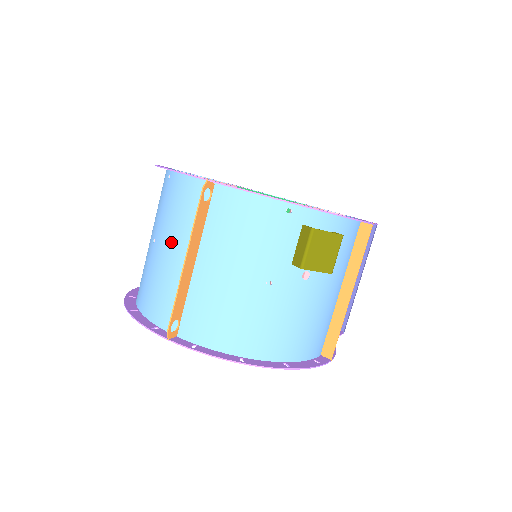
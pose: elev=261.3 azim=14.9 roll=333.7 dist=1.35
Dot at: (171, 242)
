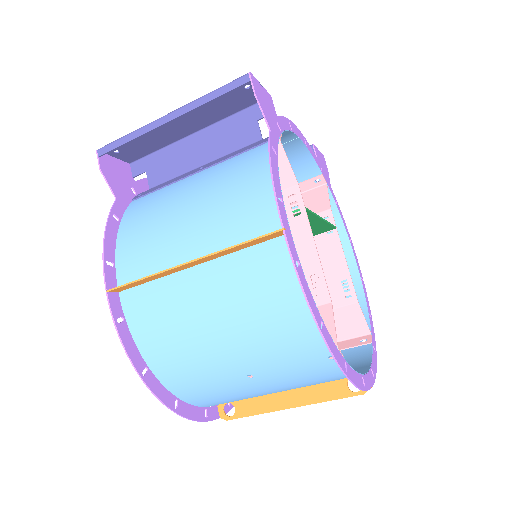
Dot at: (281, 389)
